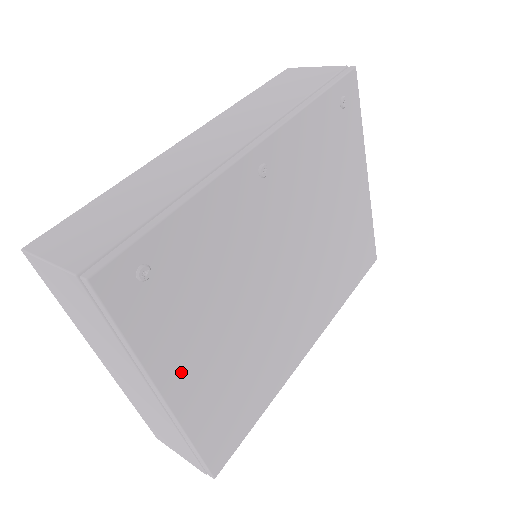
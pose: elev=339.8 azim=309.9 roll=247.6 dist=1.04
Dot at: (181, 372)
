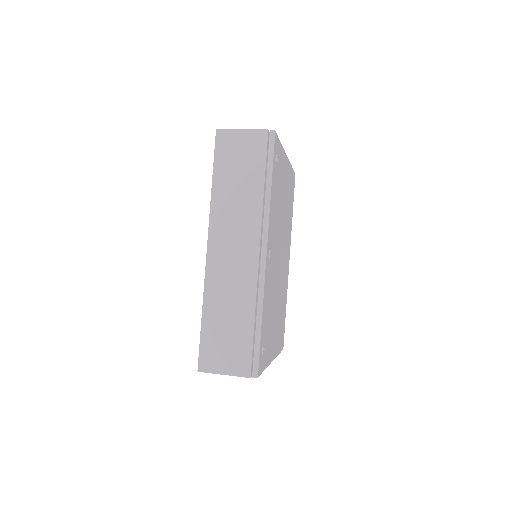
Dot at: (273, 348)
